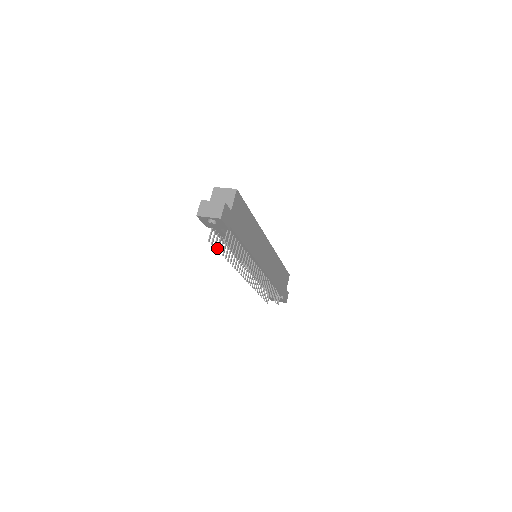
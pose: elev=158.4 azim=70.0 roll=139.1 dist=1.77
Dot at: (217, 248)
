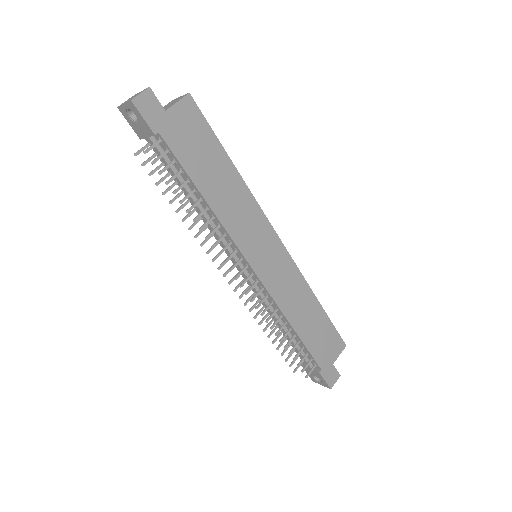
Dot at: (157, 182)
